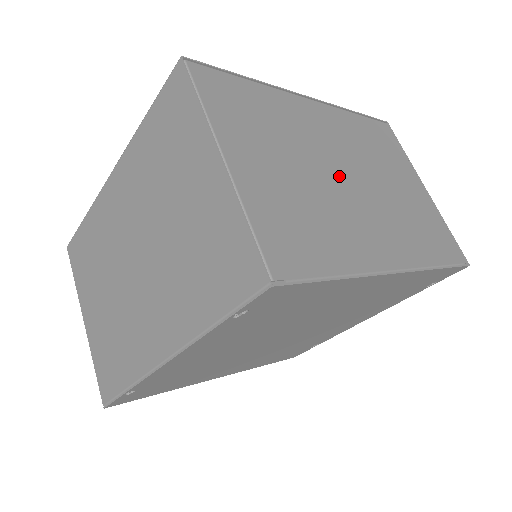
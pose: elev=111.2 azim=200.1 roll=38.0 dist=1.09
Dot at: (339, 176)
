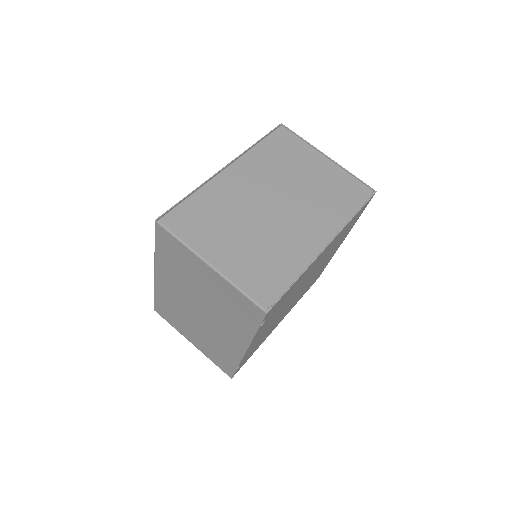
Dot at: (269, 210)
